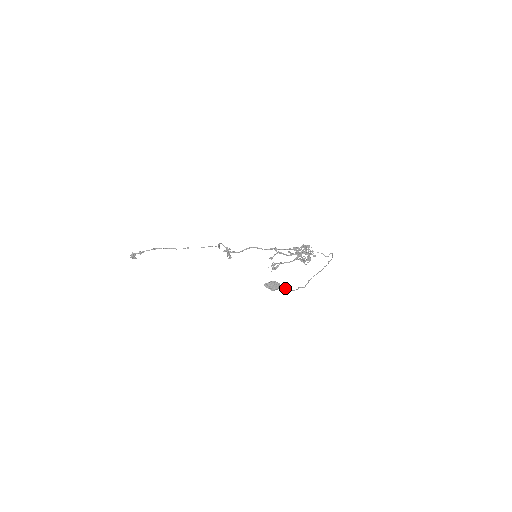
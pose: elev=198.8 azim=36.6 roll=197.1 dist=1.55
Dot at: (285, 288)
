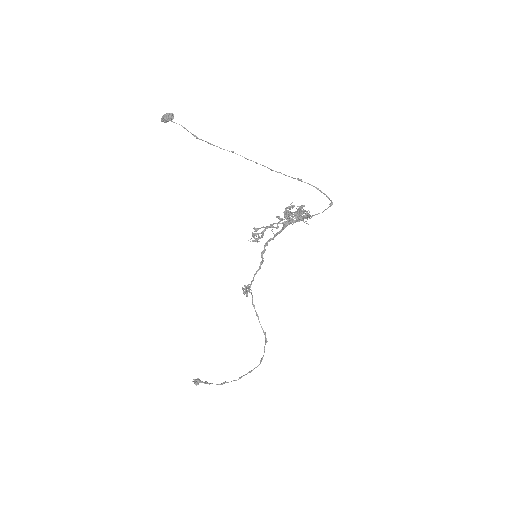
Dot at: (182, 126)
